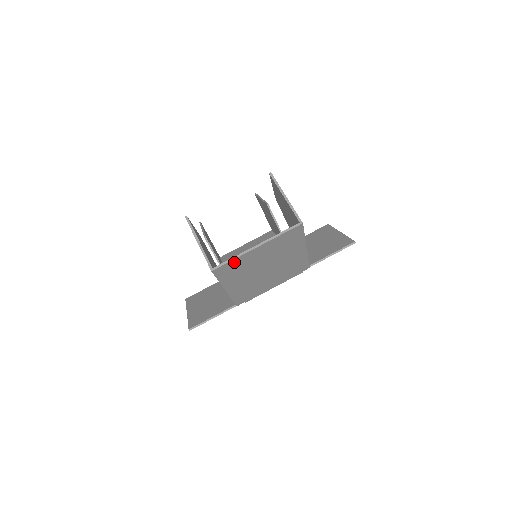
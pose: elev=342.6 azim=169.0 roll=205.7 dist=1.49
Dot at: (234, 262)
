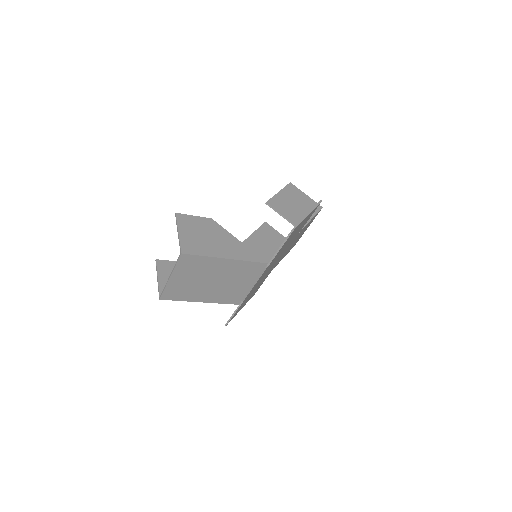
Dot at: (169, 290)
